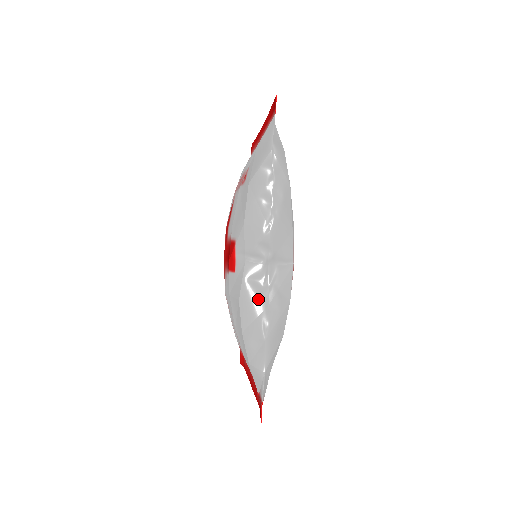
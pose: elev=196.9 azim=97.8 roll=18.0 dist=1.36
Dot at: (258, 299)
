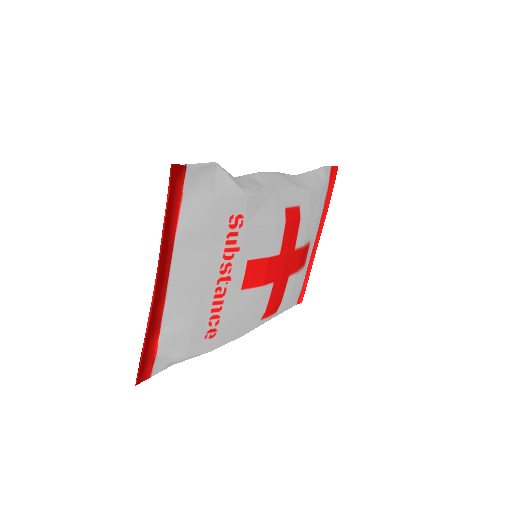
Dot at: occluded
